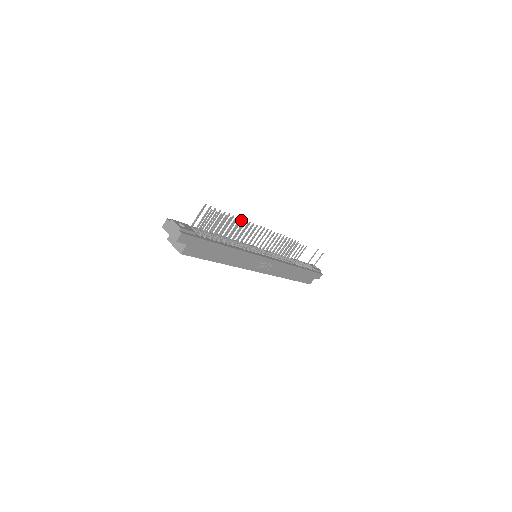
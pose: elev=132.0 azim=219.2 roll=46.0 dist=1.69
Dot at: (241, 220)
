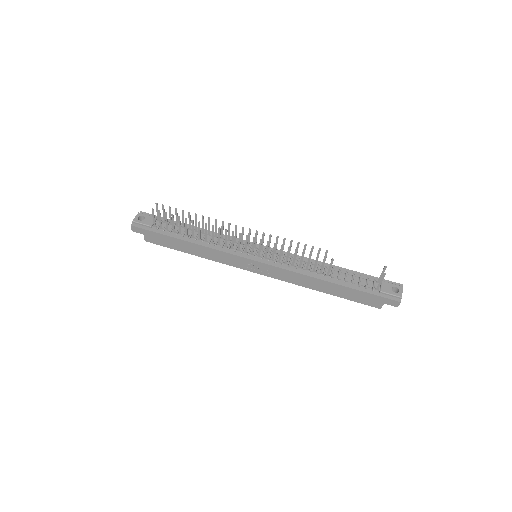
Dot at: (209, 218)
